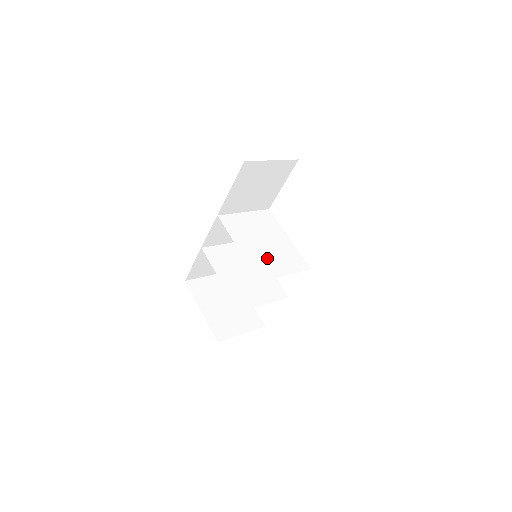
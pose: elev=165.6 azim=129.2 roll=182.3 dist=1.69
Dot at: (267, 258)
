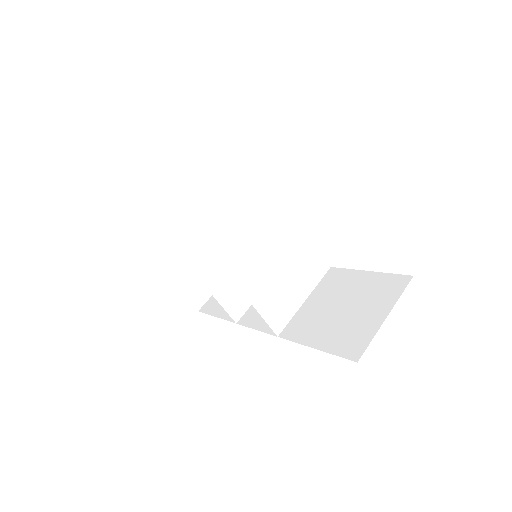
Dot at: (281, 287)
